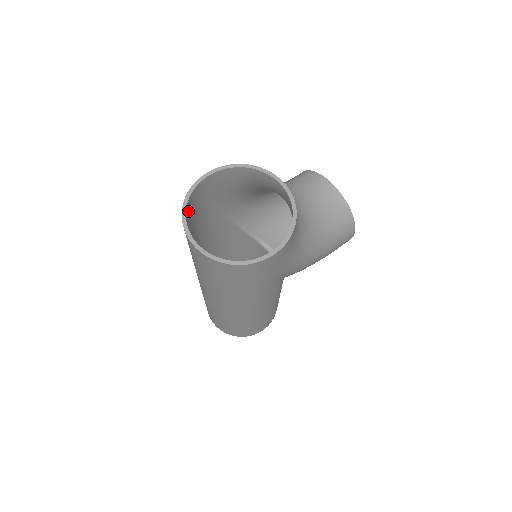
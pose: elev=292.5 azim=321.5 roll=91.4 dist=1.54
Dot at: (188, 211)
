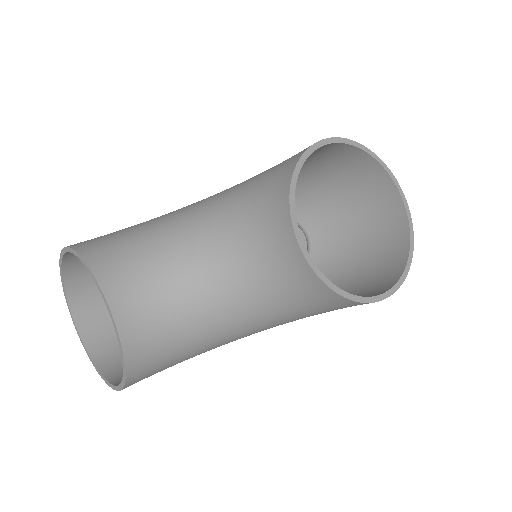
Dot at: (78, 274)
